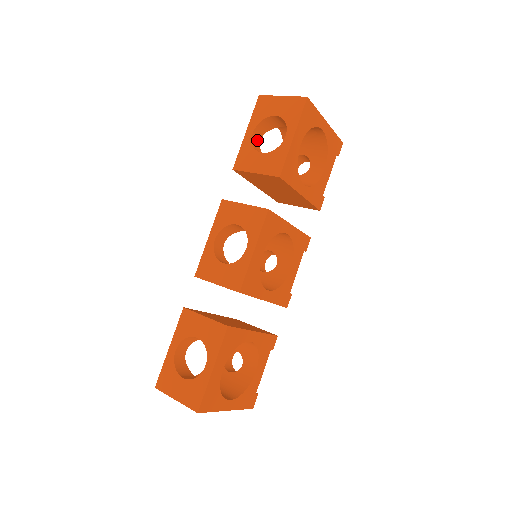
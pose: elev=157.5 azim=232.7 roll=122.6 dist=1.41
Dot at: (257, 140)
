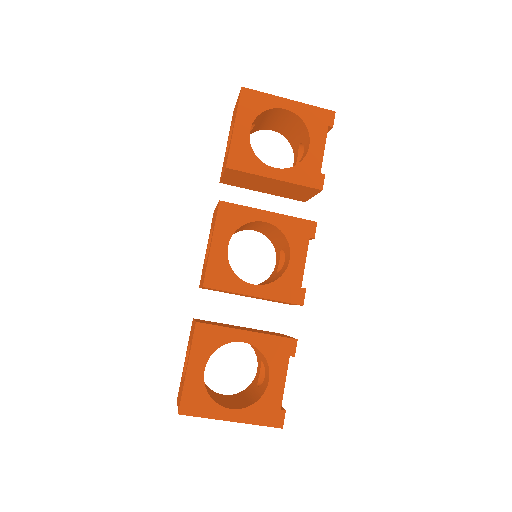
Dot at: occluded
